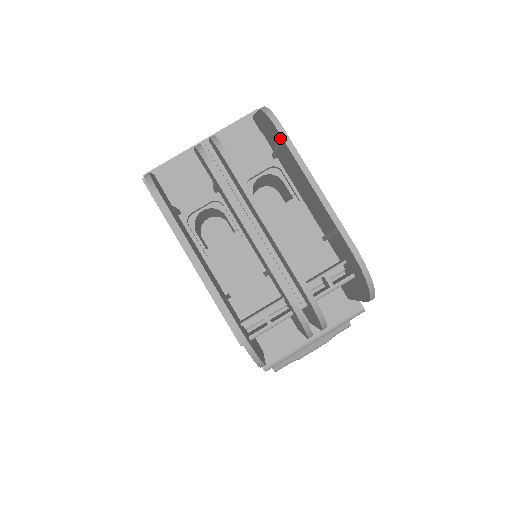
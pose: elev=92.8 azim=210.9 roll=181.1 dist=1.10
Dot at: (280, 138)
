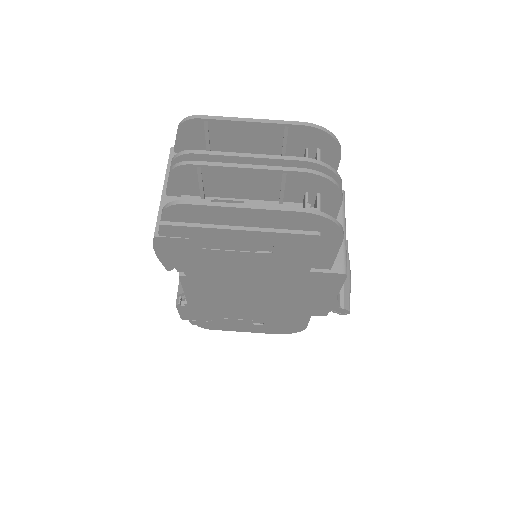
Dot at: (206, 123)
